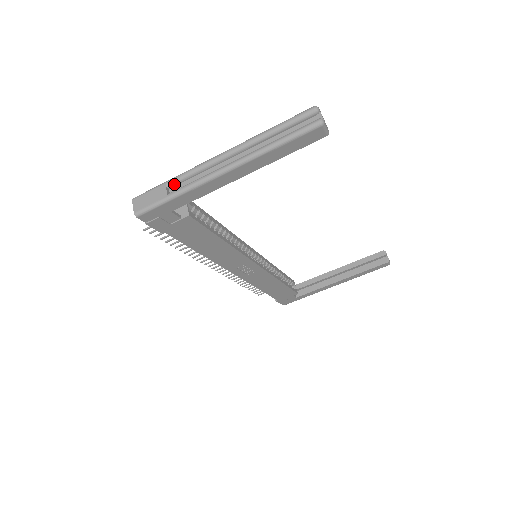
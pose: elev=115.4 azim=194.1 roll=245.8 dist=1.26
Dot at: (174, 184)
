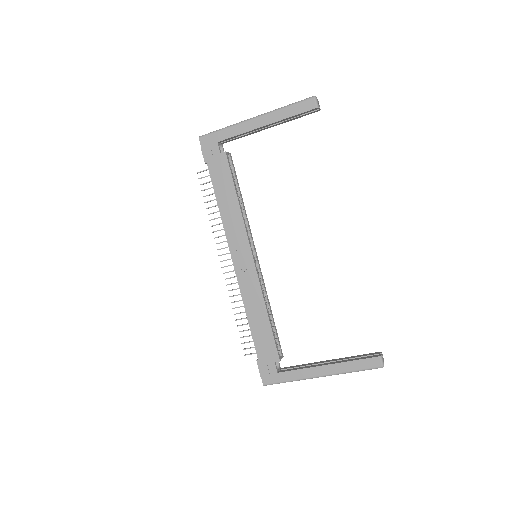
Dot at: occluded
